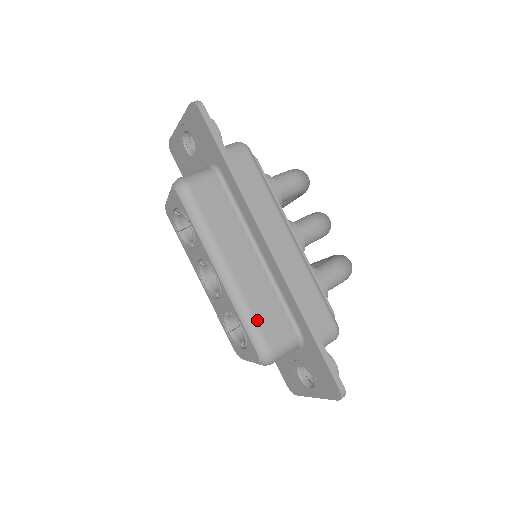
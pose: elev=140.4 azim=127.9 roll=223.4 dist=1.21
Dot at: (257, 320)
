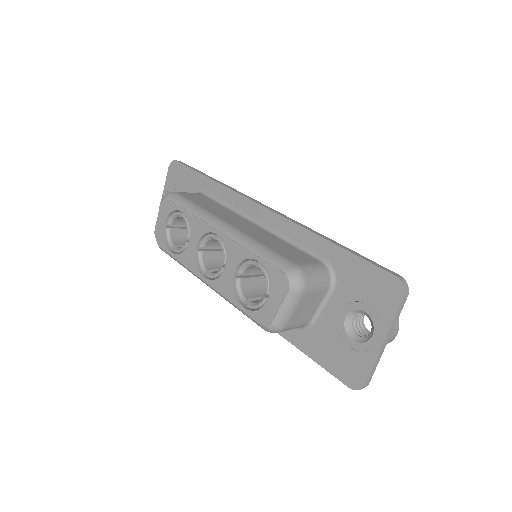
Dot at: (271, 248)
